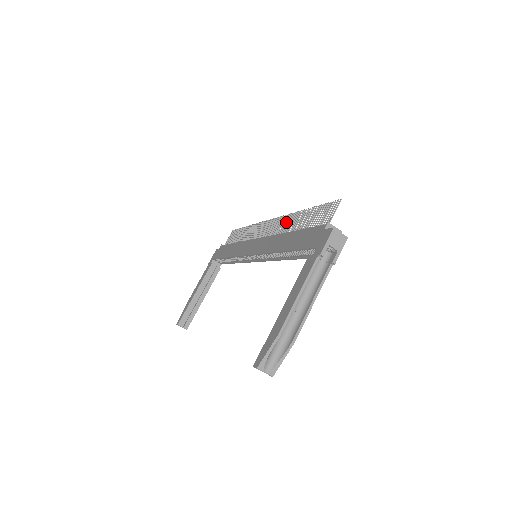
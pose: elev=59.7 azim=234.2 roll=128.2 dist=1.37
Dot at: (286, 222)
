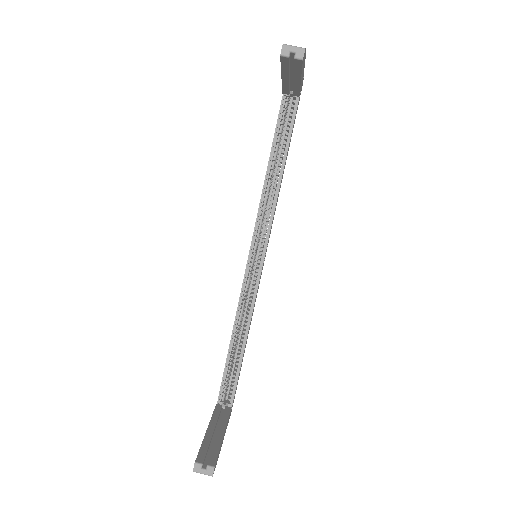
Dot at: occluded
